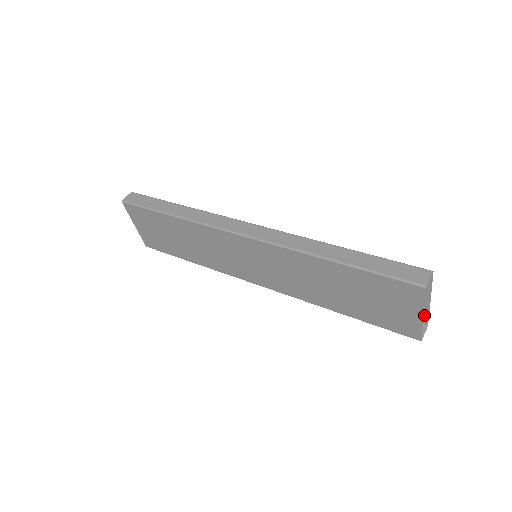
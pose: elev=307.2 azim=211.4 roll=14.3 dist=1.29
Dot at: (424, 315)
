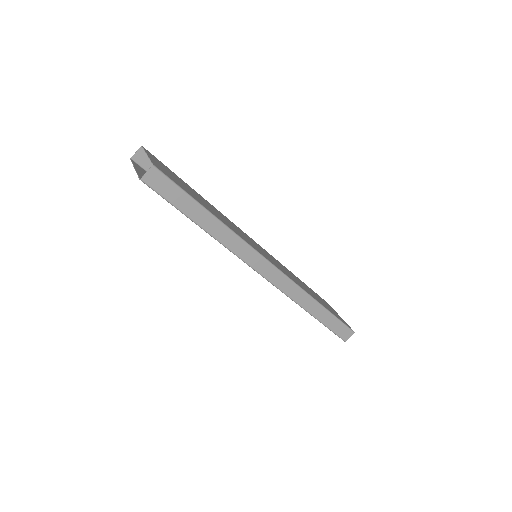
Dot at: (331, 307)
